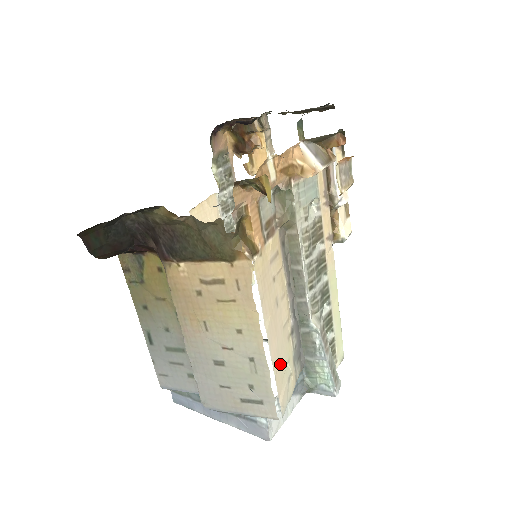
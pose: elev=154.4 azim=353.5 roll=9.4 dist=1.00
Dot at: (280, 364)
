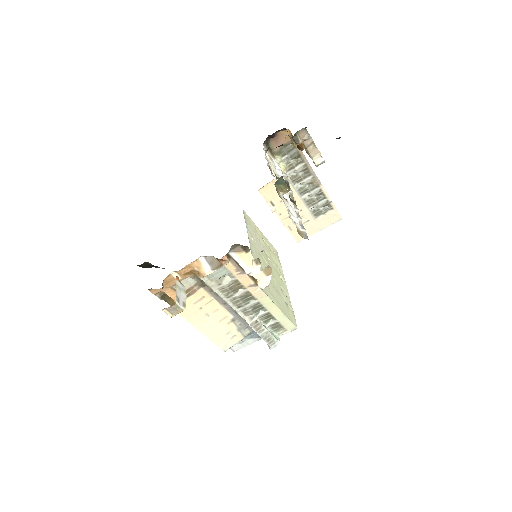
Dot at: (218, 335)
